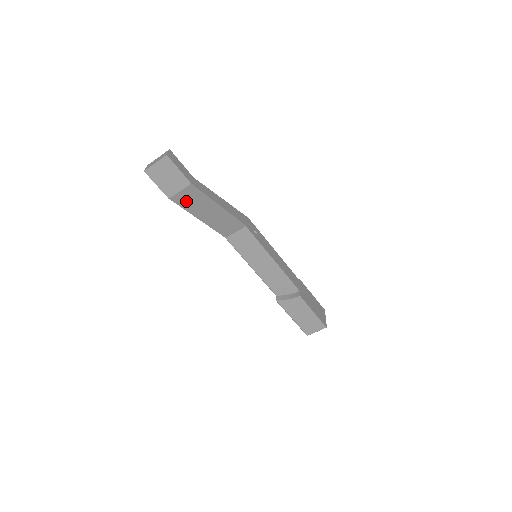
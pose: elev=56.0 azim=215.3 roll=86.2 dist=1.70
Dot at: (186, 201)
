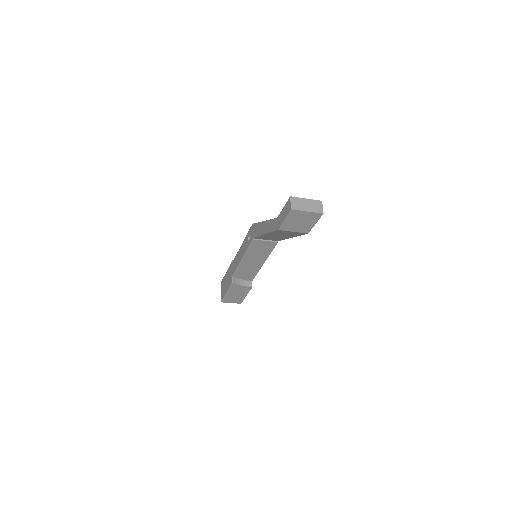
Dot at: (283, 232)
